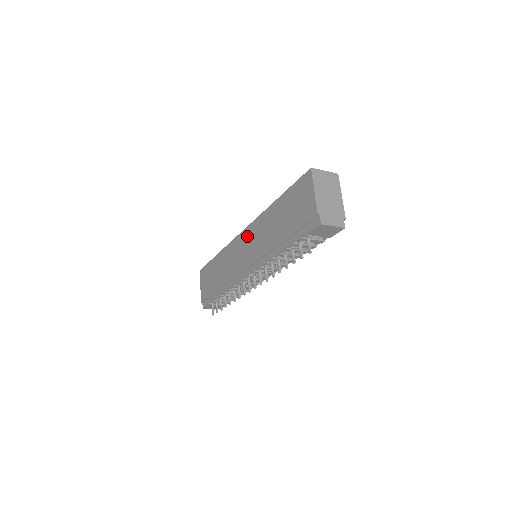
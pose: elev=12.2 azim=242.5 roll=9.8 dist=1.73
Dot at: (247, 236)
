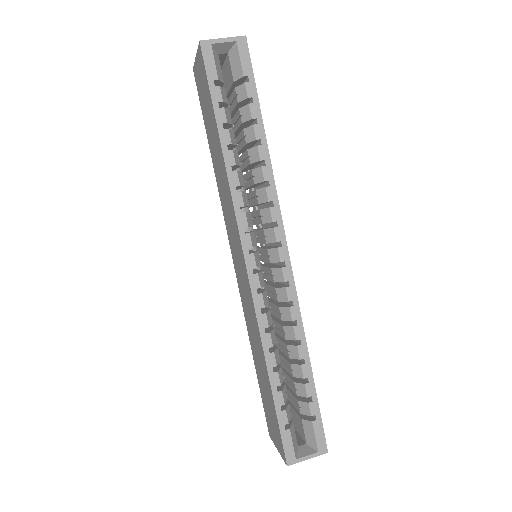
Dot at: (244, 277)
